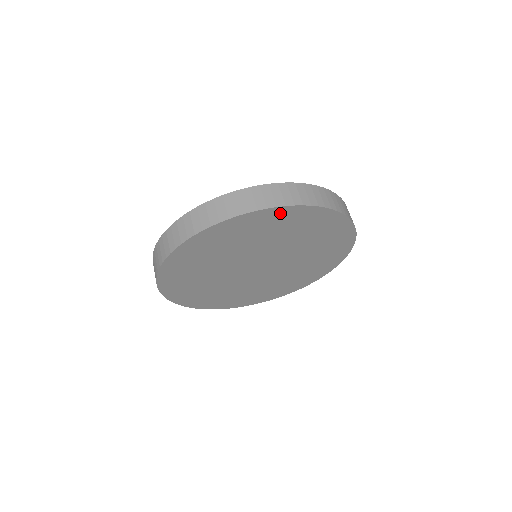
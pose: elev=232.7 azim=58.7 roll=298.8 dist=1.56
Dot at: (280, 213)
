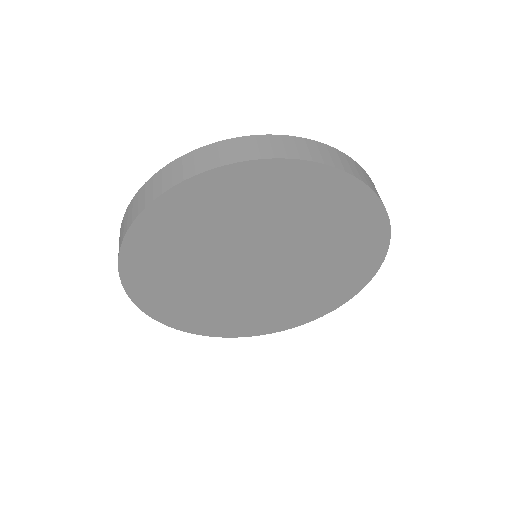
Dot at: (200, 188)
